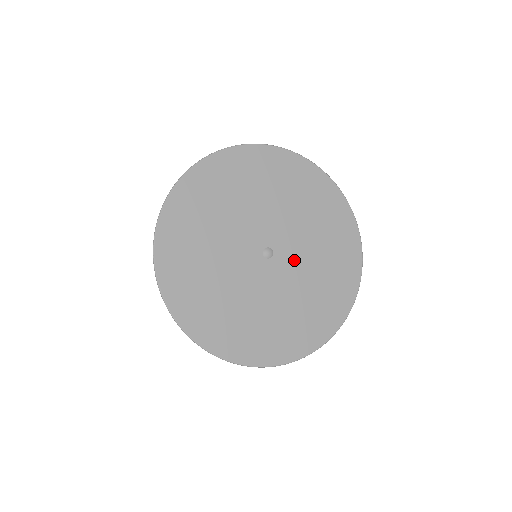
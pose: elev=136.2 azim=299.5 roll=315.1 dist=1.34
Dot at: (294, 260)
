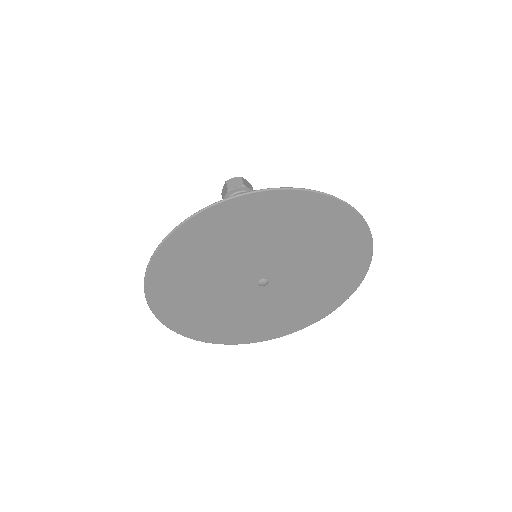
Dot at: (291, 282)
